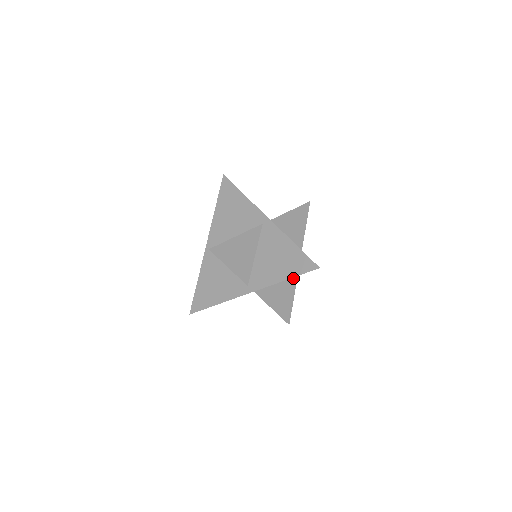
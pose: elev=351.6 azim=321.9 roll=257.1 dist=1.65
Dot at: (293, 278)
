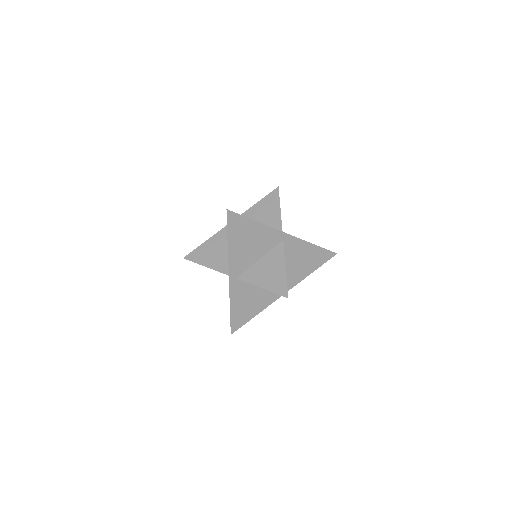
Dot at: occluded
